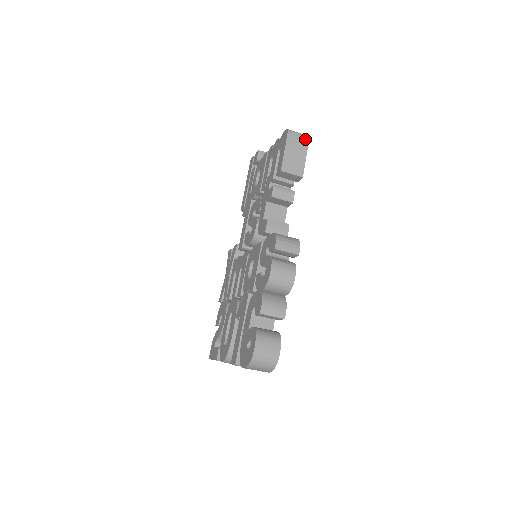
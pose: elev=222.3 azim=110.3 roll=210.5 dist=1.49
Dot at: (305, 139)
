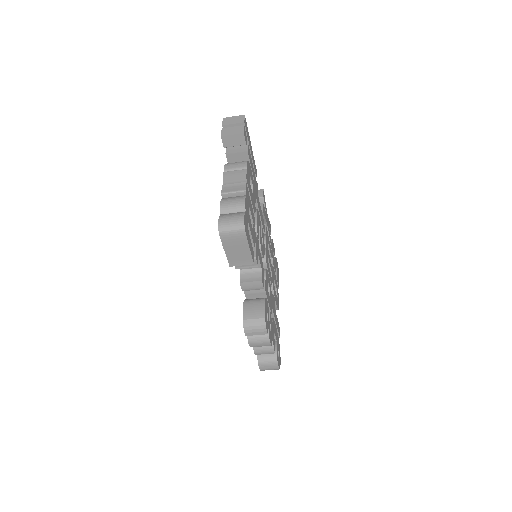
Dot at: (241, 234)
